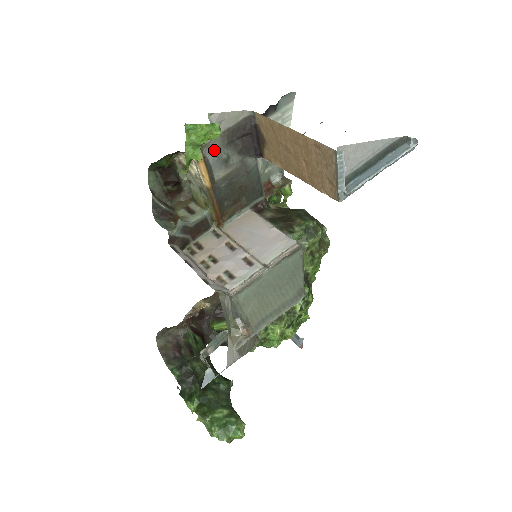
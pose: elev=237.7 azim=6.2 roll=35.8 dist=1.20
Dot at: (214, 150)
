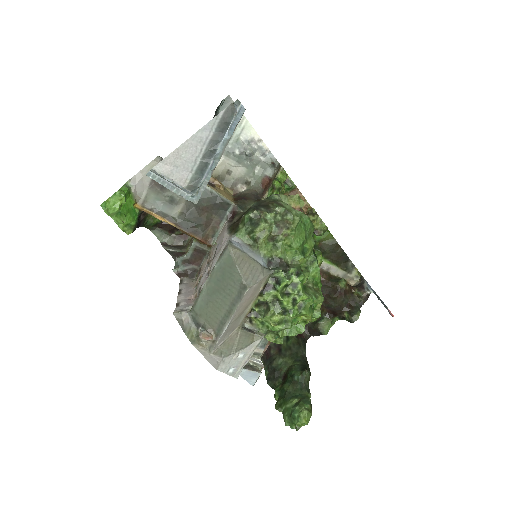
Dot at: (155, 200)
